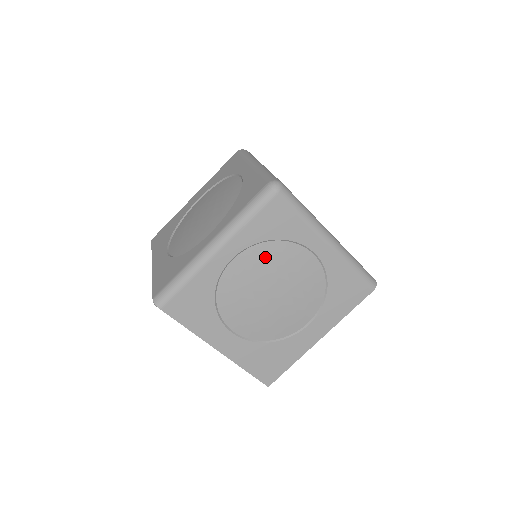
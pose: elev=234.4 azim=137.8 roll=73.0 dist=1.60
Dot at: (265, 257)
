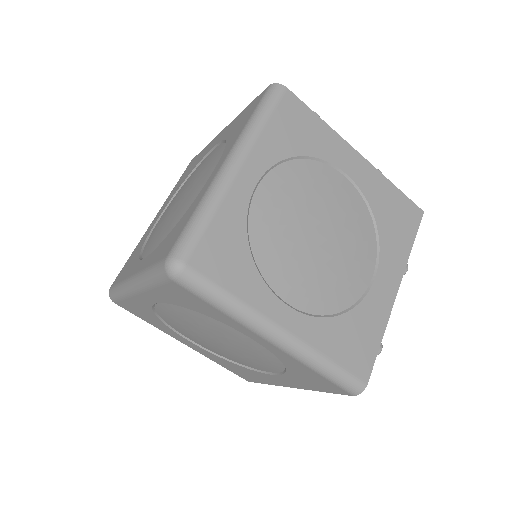
Dot at: (192, 317)
